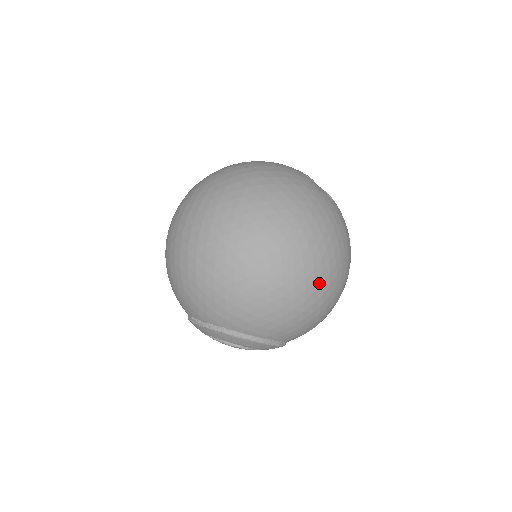
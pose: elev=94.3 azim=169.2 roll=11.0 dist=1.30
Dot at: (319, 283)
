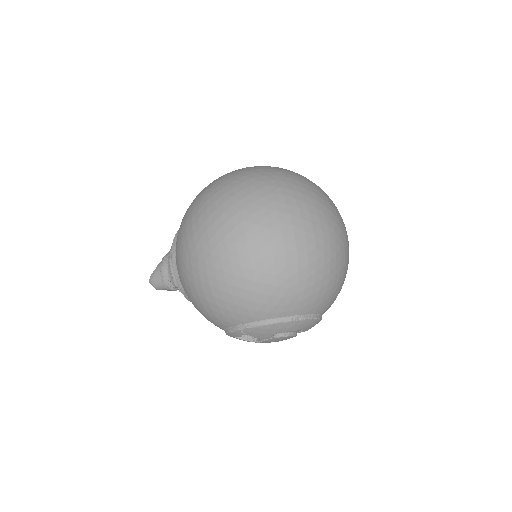
Dot at: occluded
